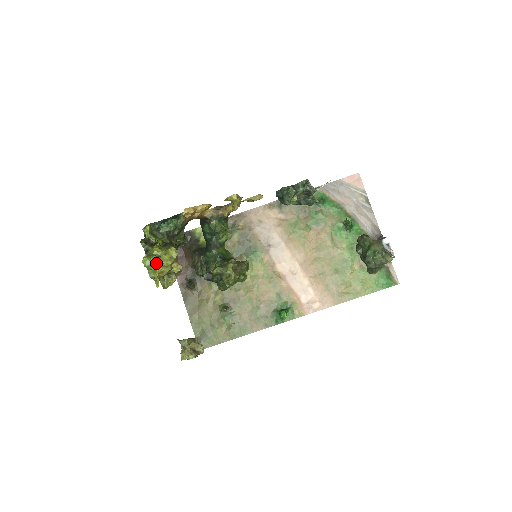
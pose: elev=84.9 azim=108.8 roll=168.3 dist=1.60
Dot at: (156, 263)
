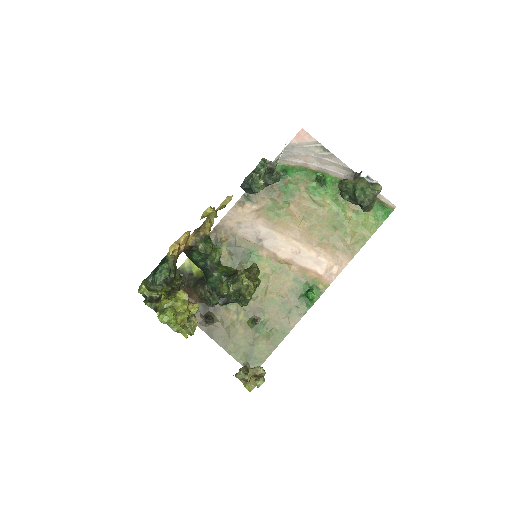
Dot at: (174, 314)
